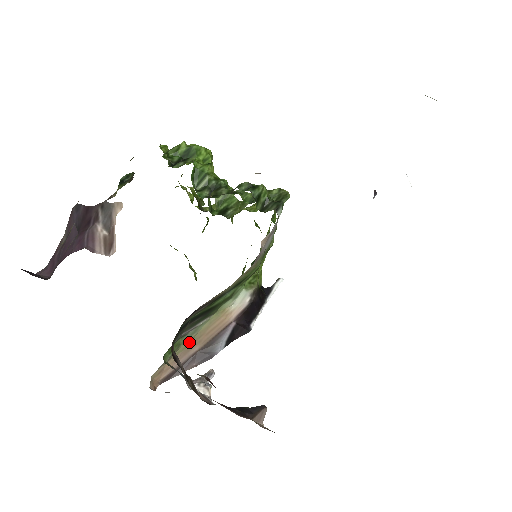
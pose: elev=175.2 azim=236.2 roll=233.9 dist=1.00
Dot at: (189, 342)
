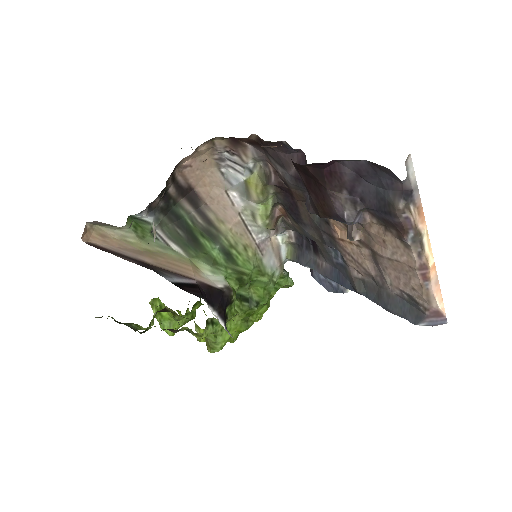
Dot at: (149, 250)
